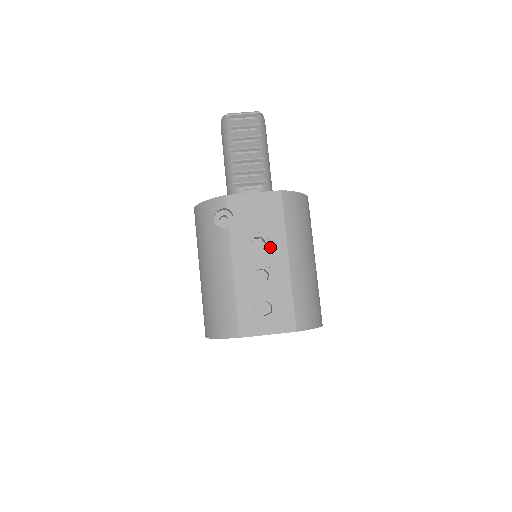
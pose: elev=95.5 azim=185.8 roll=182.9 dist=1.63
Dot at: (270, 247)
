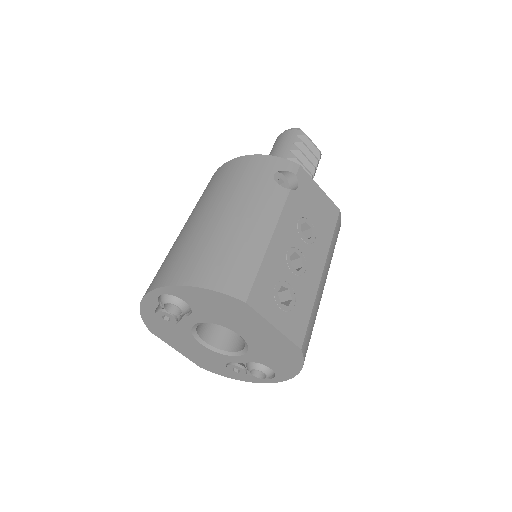
Dot at: (314, 244)
